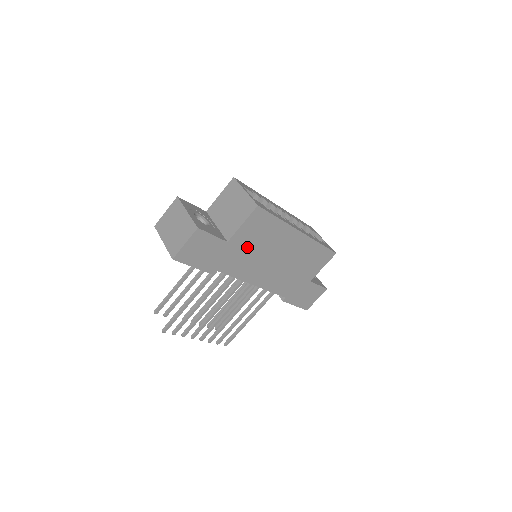
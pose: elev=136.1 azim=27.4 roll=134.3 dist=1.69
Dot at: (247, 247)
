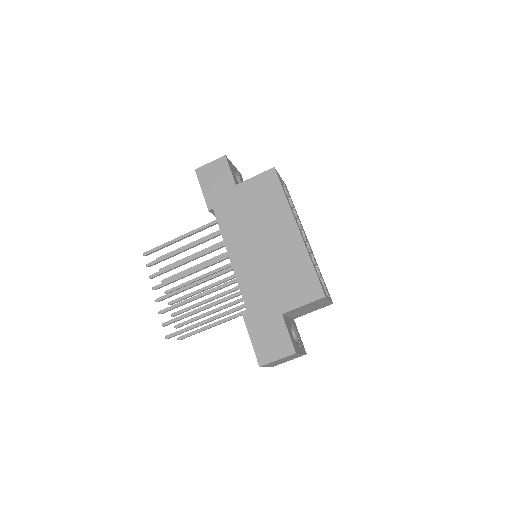
Dot at: (247, 204)
